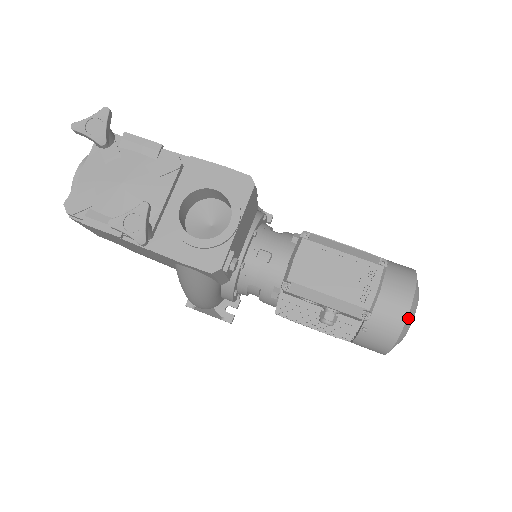
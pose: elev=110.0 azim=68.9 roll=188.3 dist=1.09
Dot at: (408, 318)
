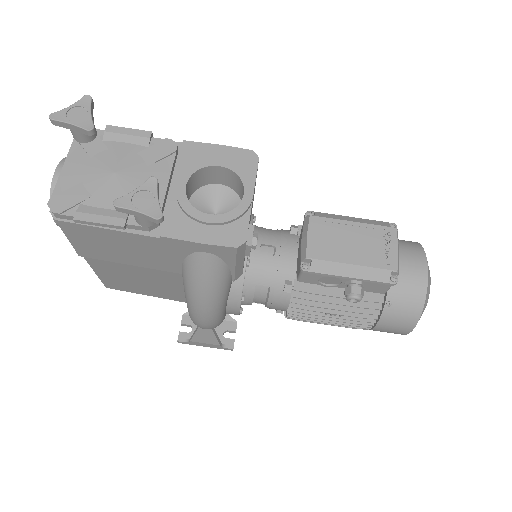
Dot at: (428, 281)
